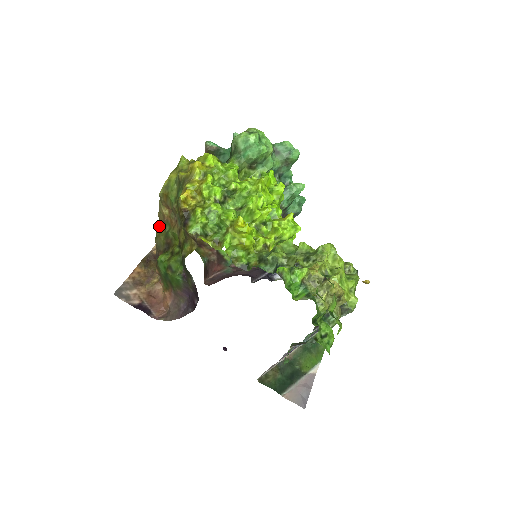
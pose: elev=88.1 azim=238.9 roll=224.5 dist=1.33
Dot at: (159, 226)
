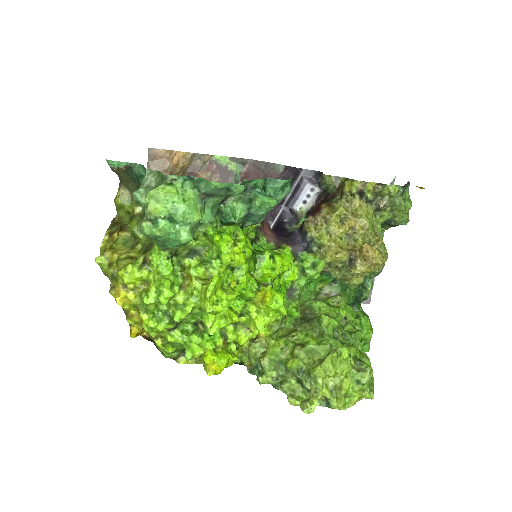
Dot at: occluded
